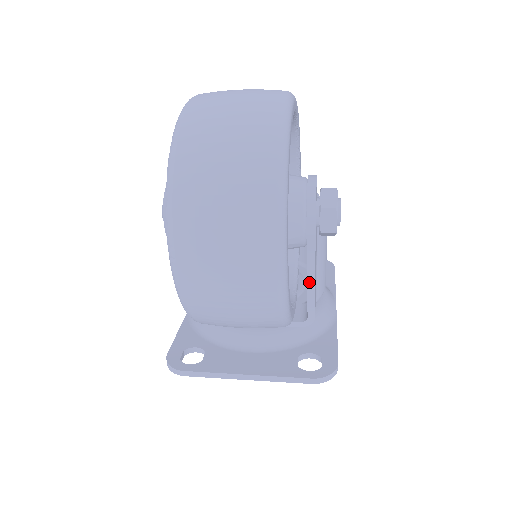
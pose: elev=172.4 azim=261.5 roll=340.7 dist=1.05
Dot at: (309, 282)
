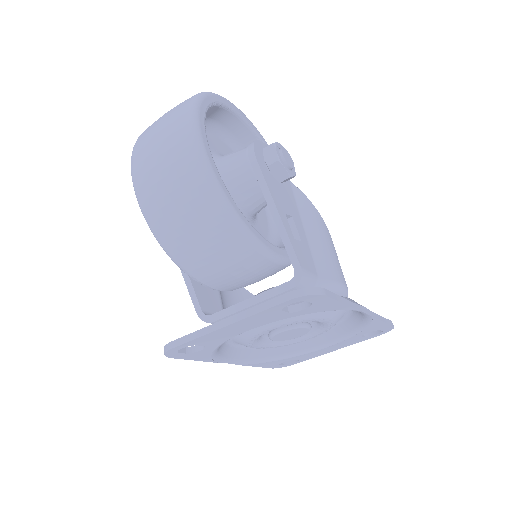
Dot at: (274, 217)
